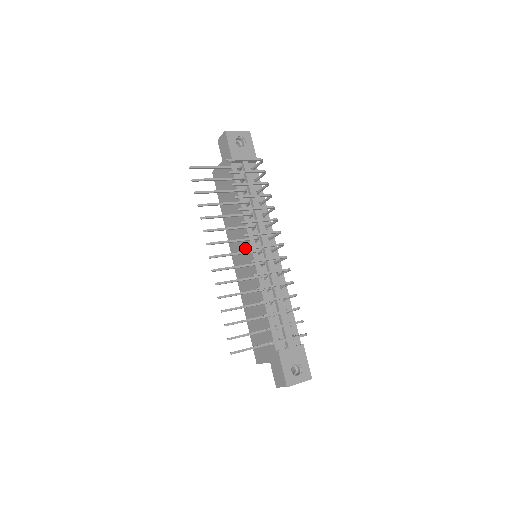
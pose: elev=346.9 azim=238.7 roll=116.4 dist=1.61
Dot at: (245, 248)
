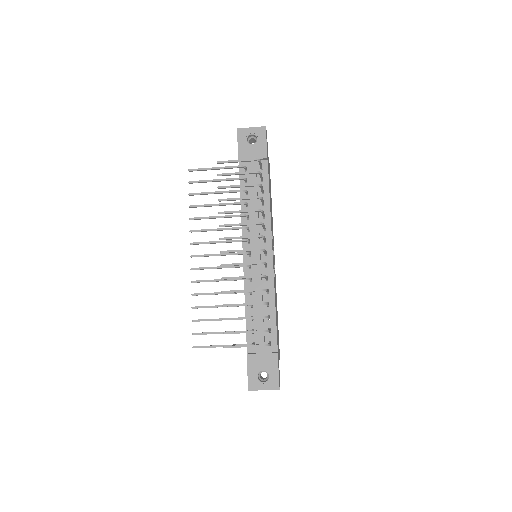
Dot at: occluded
